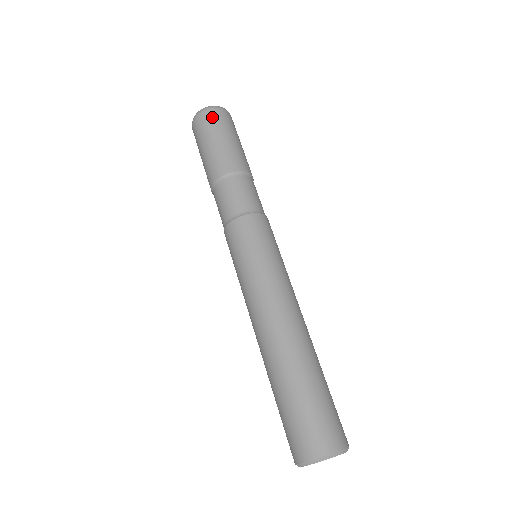
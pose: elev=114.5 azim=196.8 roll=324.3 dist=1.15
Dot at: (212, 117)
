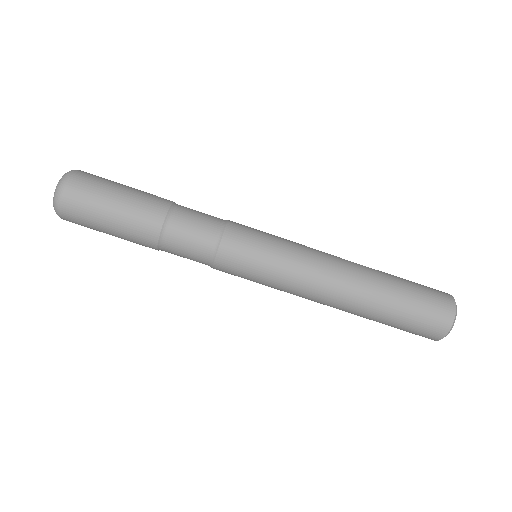
Dot at: (74, 209)
